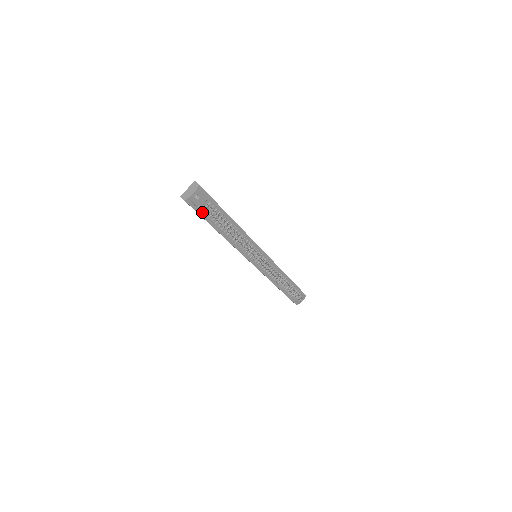
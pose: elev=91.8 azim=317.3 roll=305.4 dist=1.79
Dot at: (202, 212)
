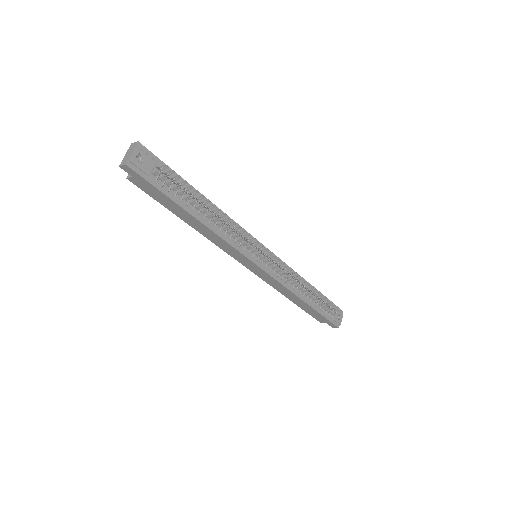
Dot at: (156, 183)
